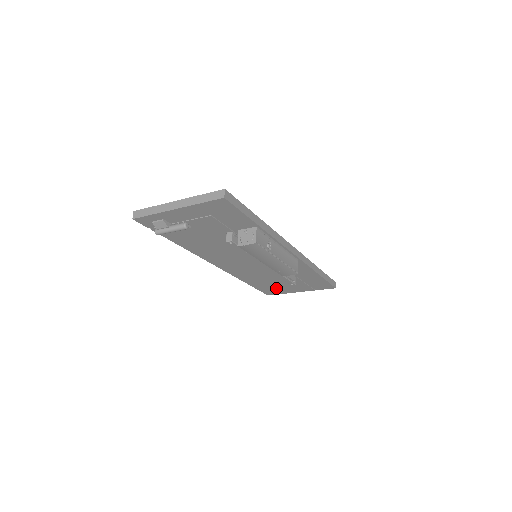
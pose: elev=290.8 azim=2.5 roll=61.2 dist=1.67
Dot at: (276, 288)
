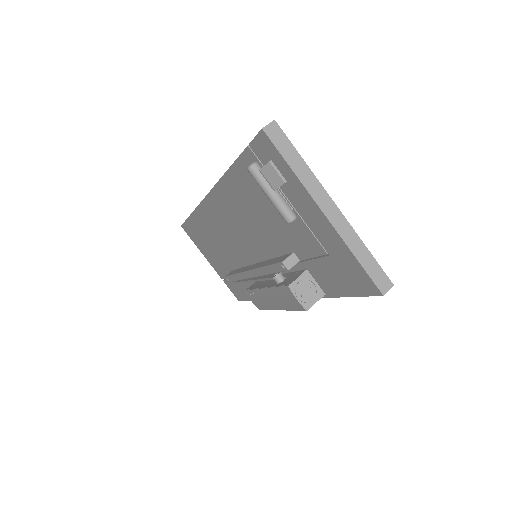
Dot at: (201, 242)
